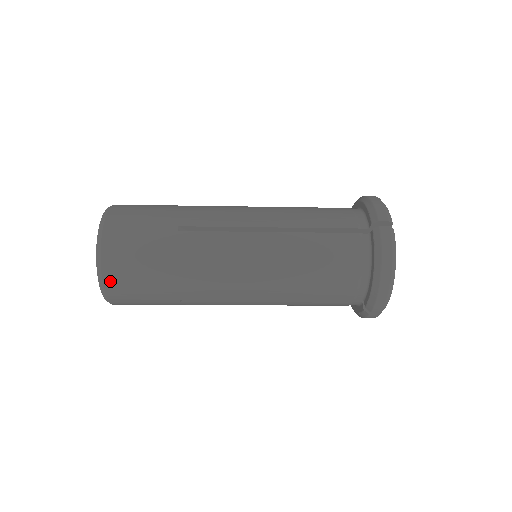
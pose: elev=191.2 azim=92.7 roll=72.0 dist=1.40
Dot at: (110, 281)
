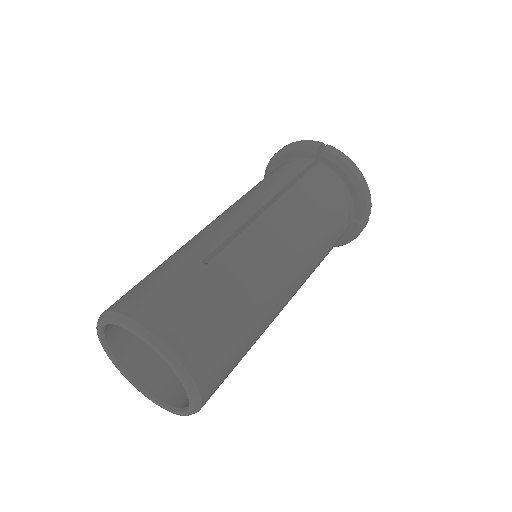
Dot at: occluded
